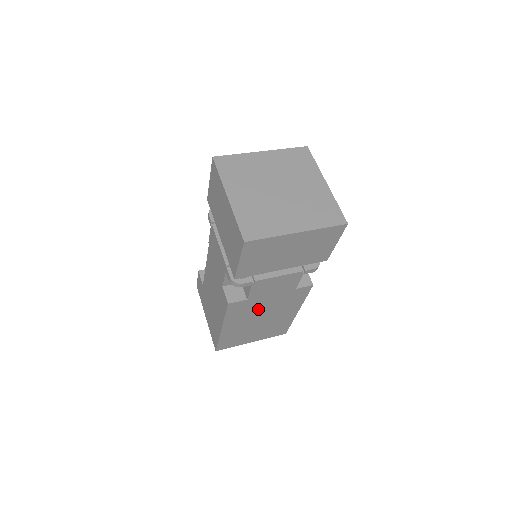
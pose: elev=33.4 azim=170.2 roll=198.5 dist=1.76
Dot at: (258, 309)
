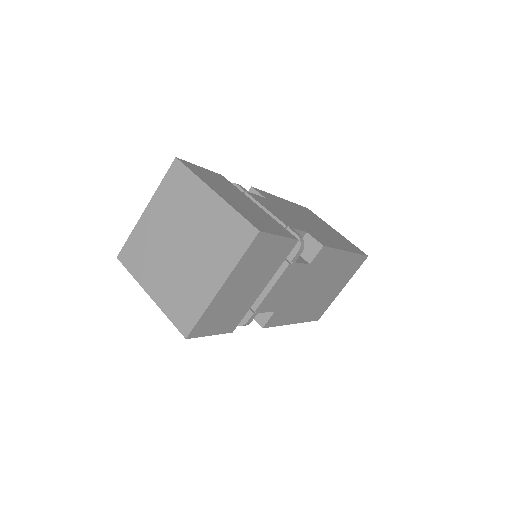
Dot at: (300, 296)
